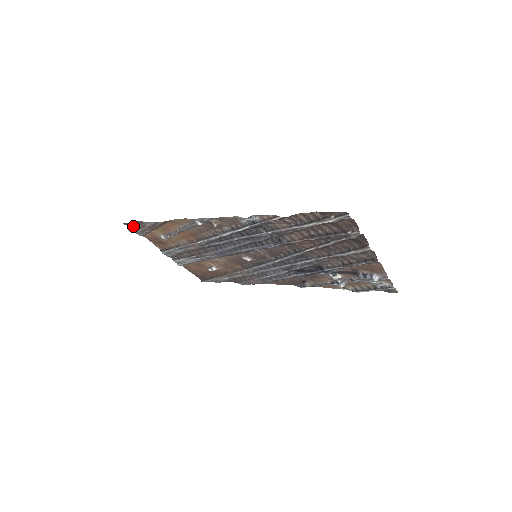
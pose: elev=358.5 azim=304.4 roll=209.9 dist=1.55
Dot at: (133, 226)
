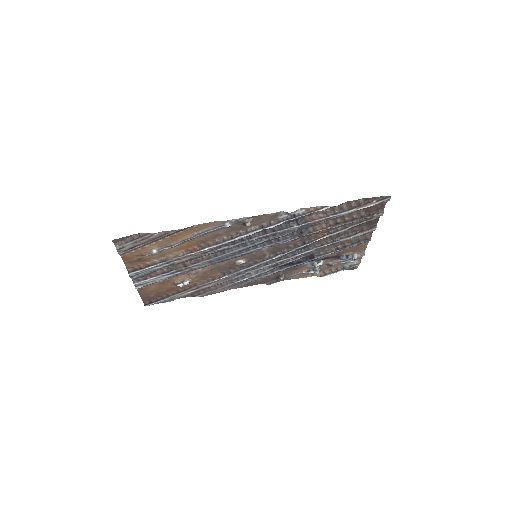
Dot at: (120, 242)
